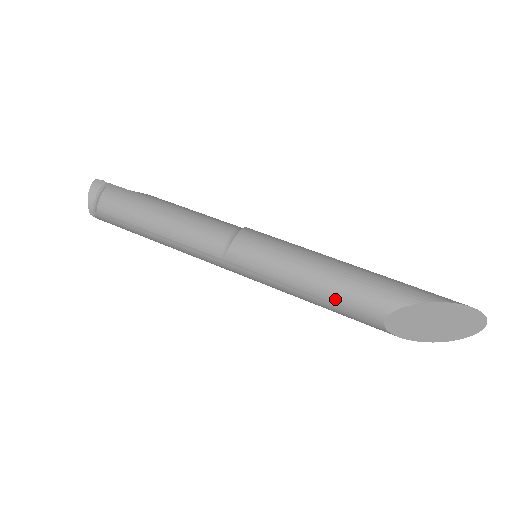
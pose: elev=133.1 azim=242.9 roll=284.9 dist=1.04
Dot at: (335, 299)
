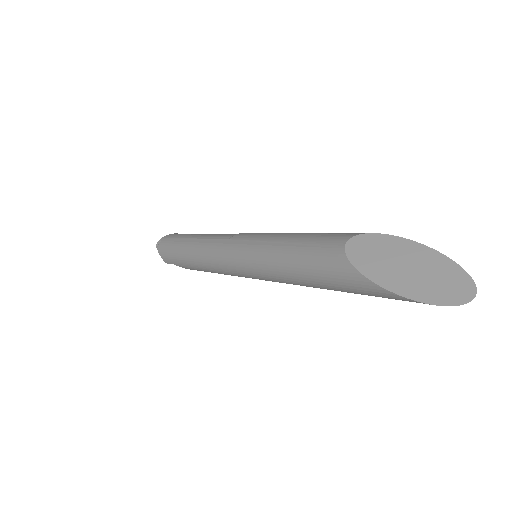
Dot at: (307, 238)
